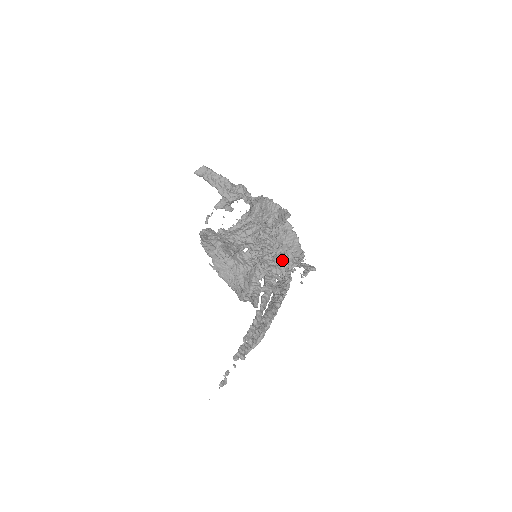
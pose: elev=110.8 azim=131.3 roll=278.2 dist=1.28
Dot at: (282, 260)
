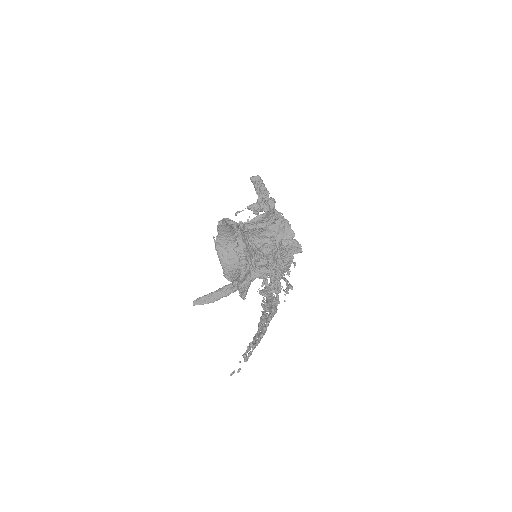
Dot at: occluded
